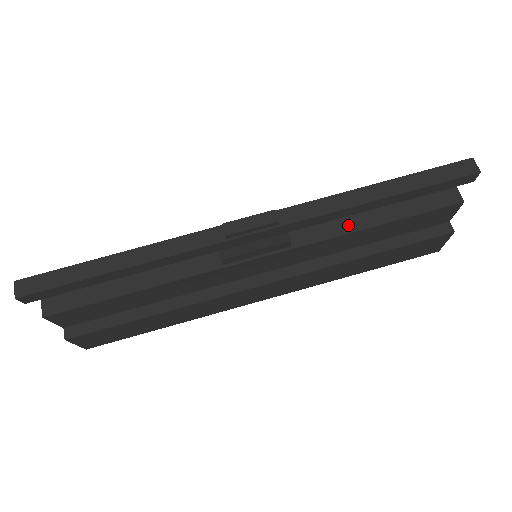
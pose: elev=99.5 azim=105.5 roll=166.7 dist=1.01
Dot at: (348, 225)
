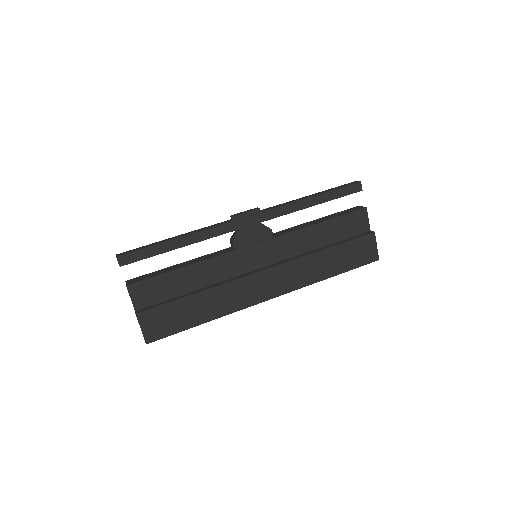
Dot at: (304, 226)
